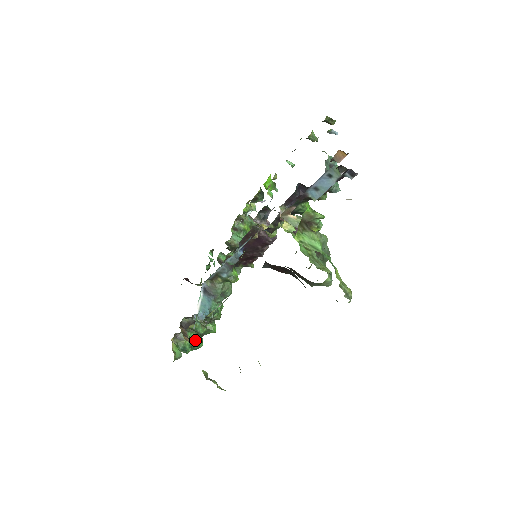
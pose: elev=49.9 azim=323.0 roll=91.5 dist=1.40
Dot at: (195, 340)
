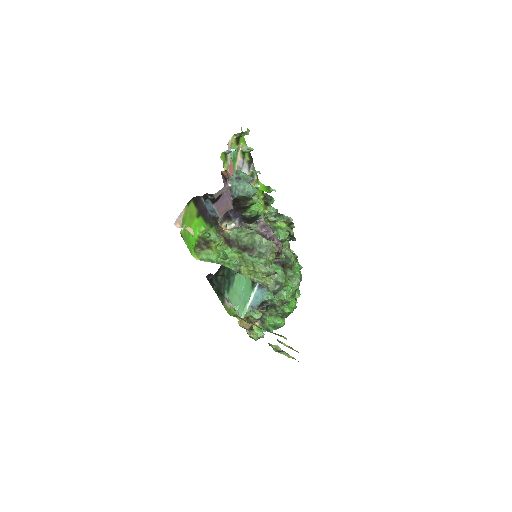
Dot at: (274, 321)
